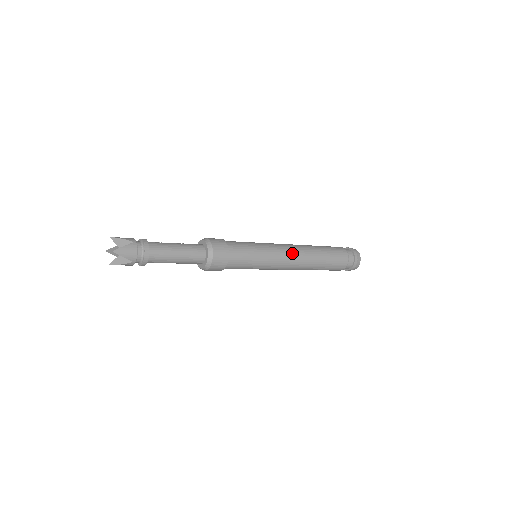
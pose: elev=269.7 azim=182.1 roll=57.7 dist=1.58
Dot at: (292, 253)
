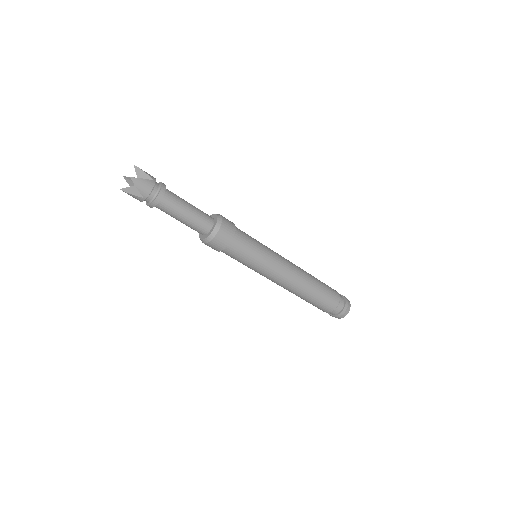
Dot at: (290, 270)
